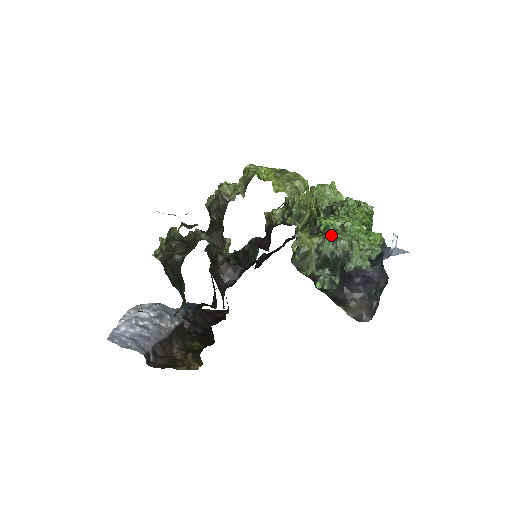
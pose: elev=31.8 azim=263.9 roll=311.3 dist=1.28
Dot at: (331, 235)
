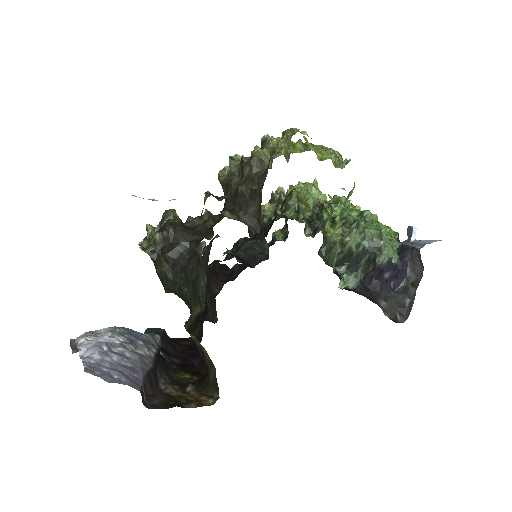
Dot at: (357, 223)
